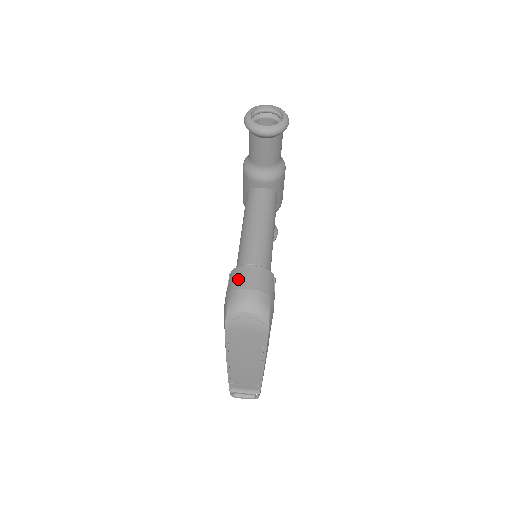
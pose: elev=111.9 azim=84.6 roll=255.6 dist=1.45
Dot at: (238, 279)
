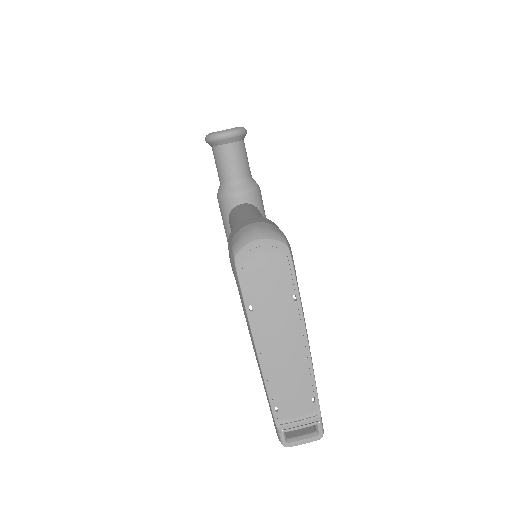
Dot at: (237, 227)
